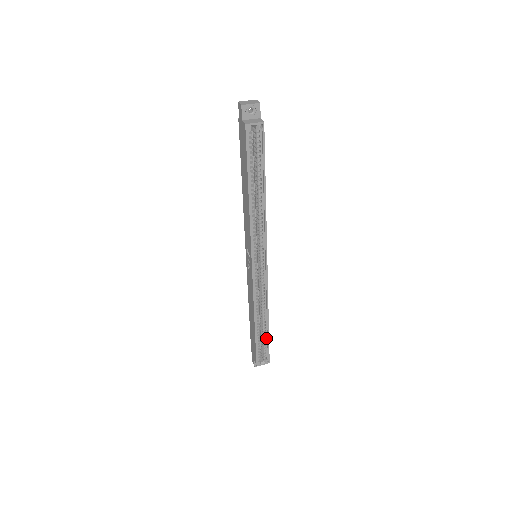
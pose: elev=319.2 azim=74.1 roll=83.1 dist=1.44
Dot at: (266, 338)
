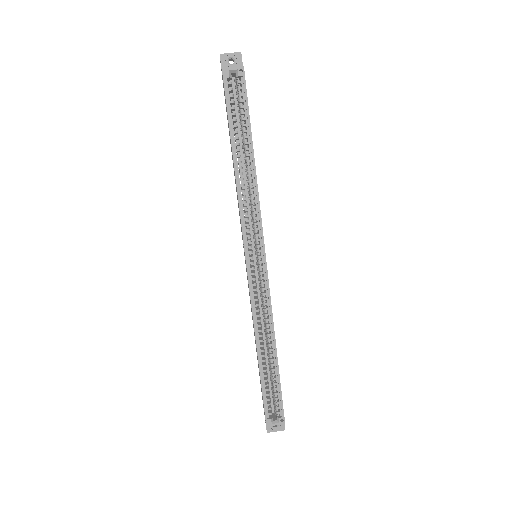
Dot at: (276, 380)
